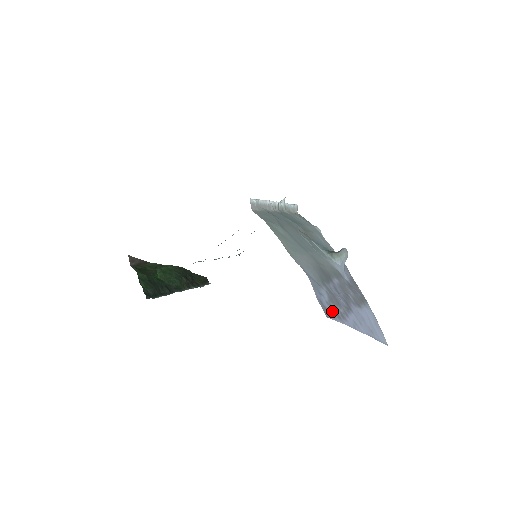
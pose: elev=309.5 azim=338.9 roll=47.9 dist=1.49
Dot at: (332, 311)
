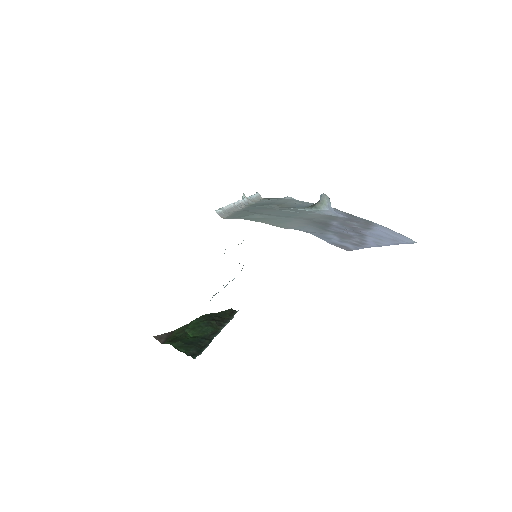
Dot at: (349, 245)
